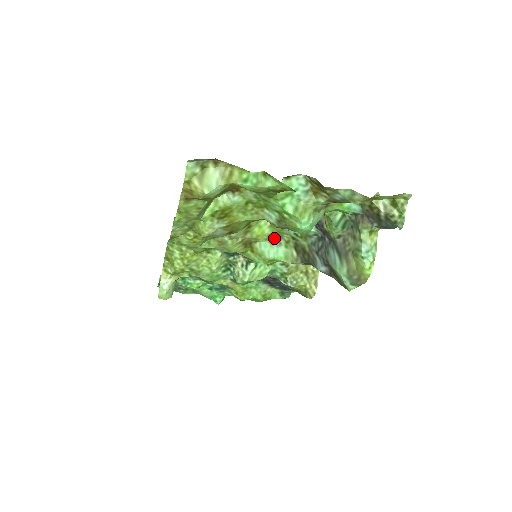
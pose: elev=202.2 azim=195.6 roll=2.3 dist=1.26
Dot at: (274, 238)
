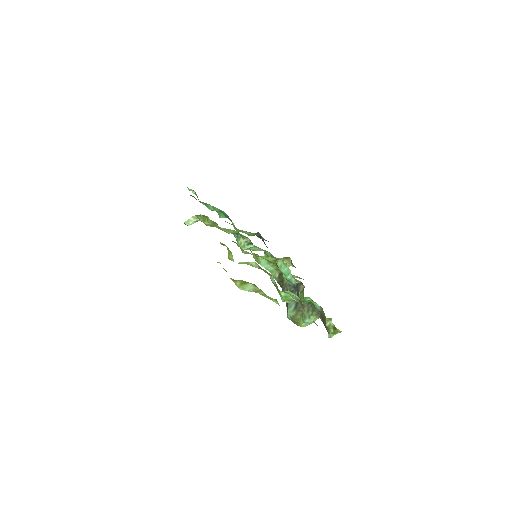
Dot at: (272, 263)
